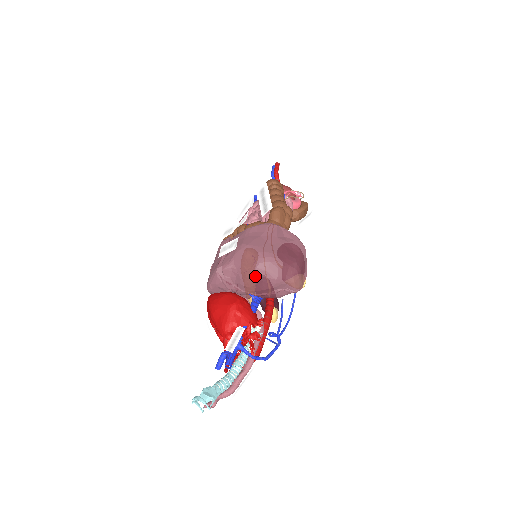
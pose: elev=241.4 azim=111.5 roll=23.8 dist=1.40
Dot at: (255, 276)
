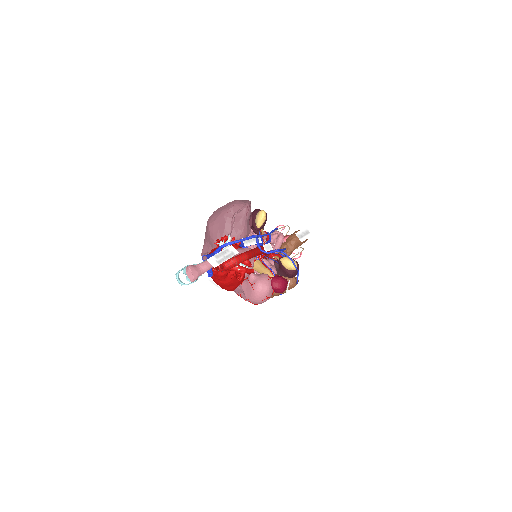
Dot at: (211, 226)
